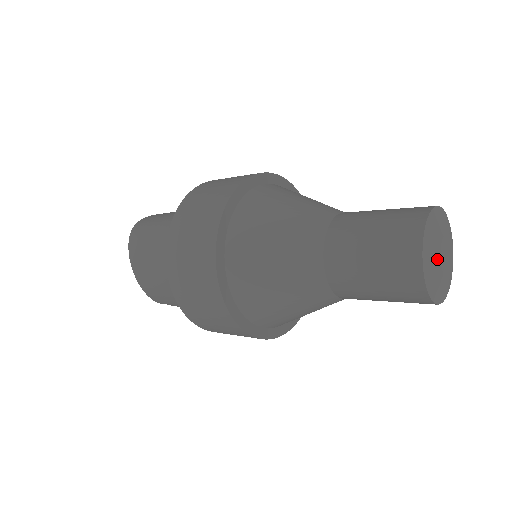
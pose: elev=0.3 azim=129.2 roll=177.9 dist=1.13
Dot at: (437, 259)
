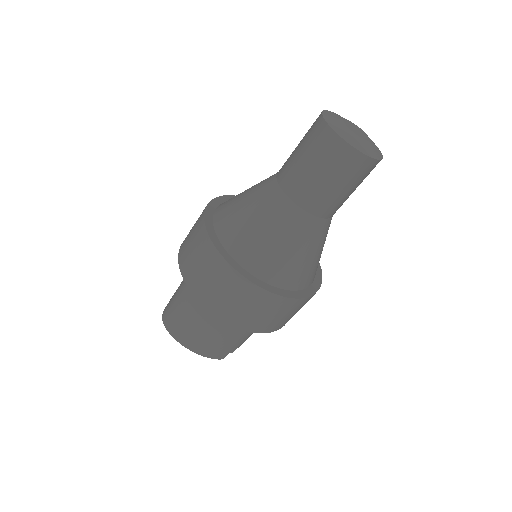
Dot at: (351, 133)
